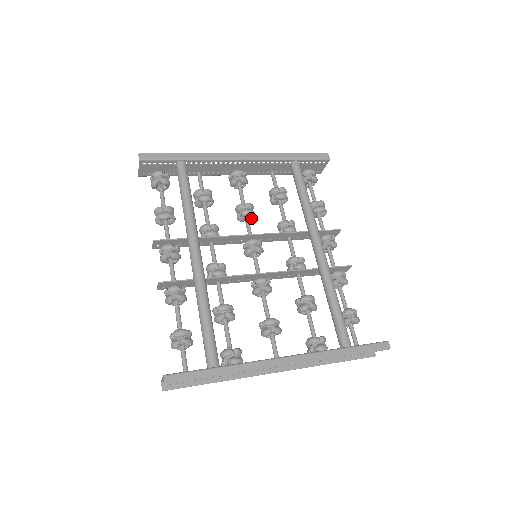
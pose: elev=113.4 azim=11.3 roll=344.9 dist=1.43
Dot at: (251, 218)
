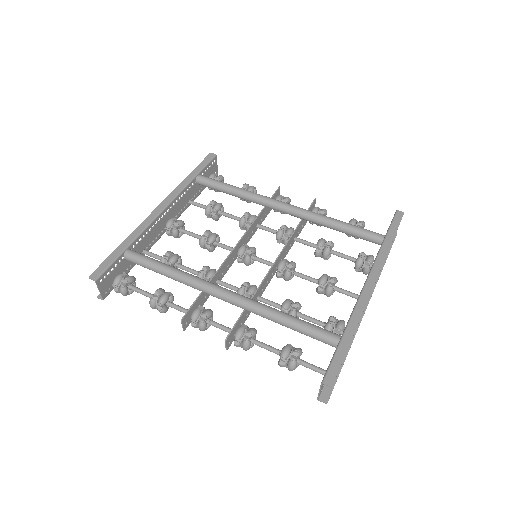
Dot at: (218, 240)
